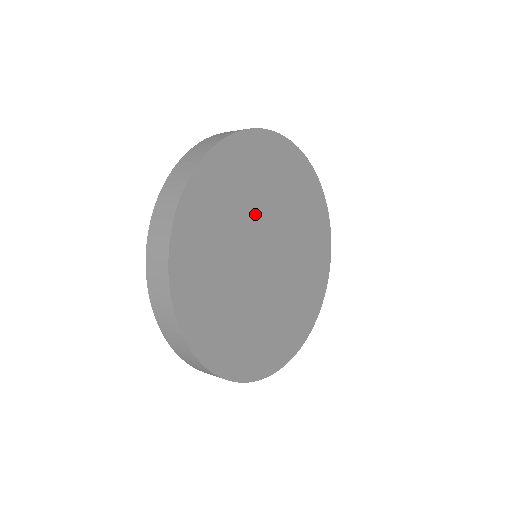
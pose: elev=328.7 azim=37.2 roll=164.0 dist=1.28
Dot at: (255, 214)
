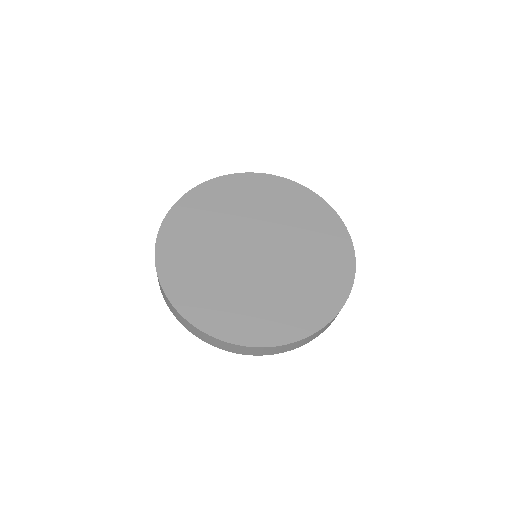
Dot at: (251, 219)
